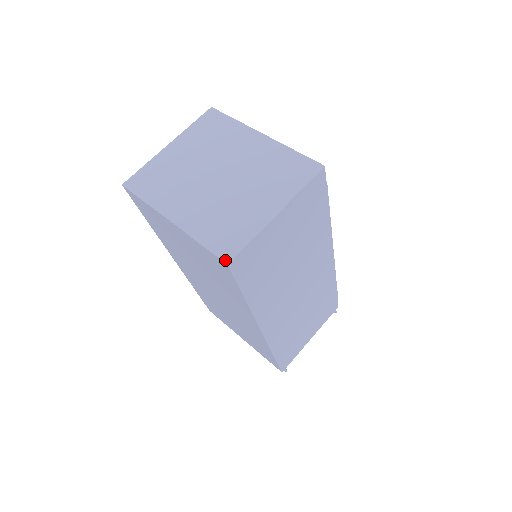
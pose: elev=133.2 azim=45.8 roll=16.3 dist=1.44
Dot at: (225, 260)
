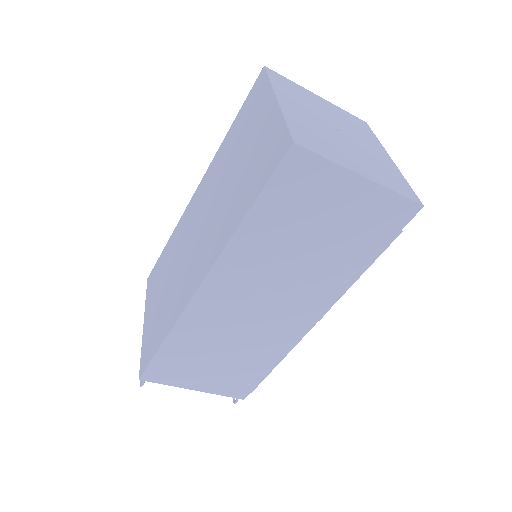
Dot at: (295, 140)
